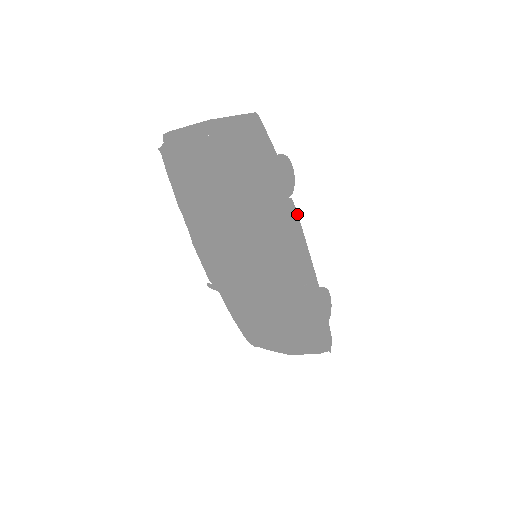
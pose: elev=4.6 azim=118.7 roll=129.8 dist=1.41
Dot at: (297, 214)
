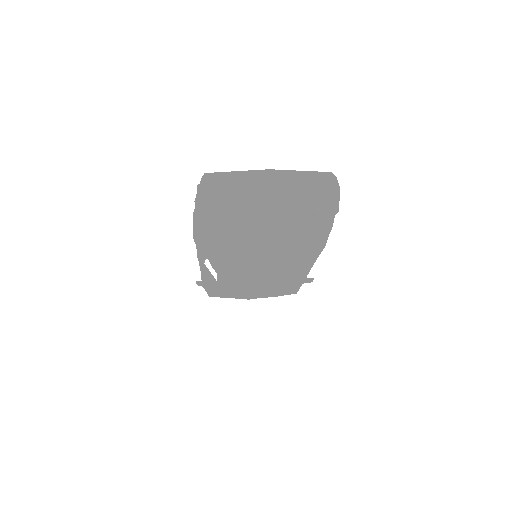
Dot at: occluded
